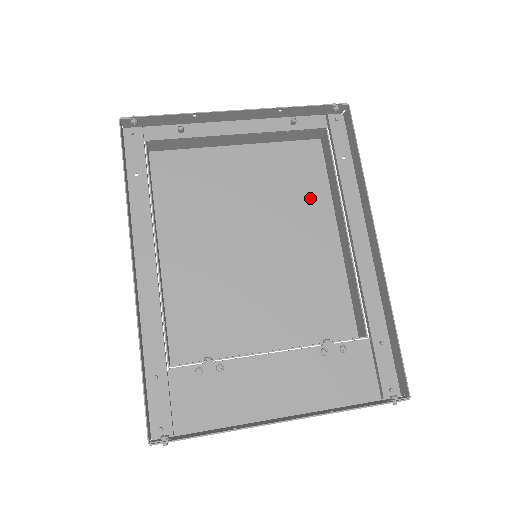
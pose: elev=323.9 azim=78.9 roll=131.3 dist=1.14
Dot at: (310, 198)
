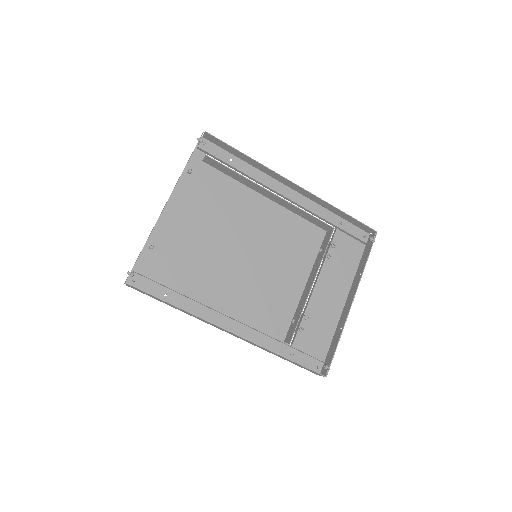
Dot at: (236, 197)
